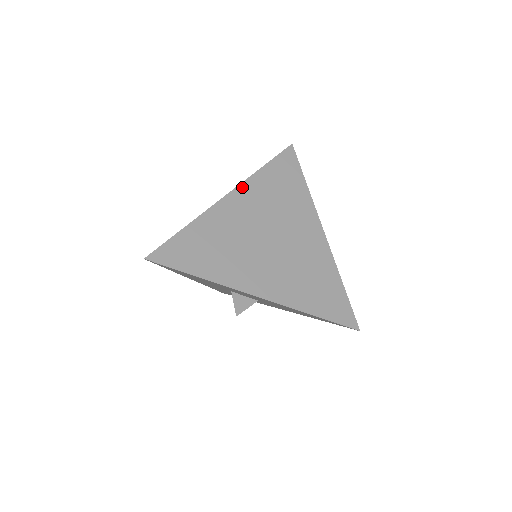
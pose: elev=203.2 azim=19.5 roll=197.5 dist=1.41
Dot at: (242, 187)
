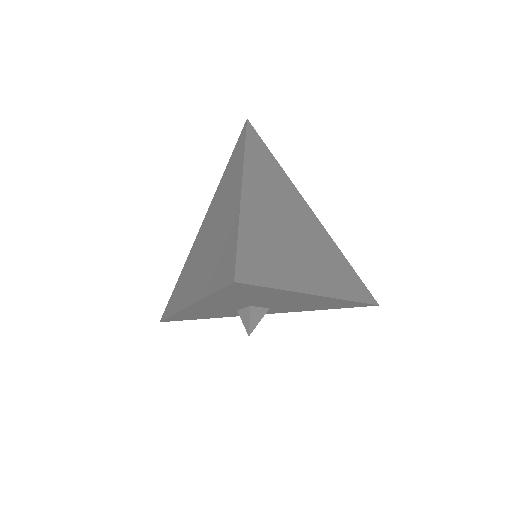
Dot at: (246, 171)
